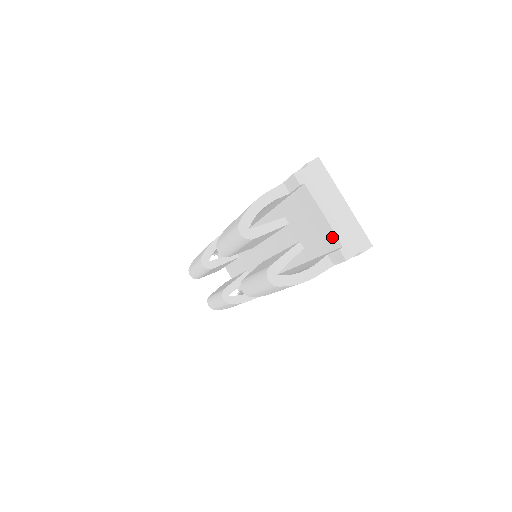
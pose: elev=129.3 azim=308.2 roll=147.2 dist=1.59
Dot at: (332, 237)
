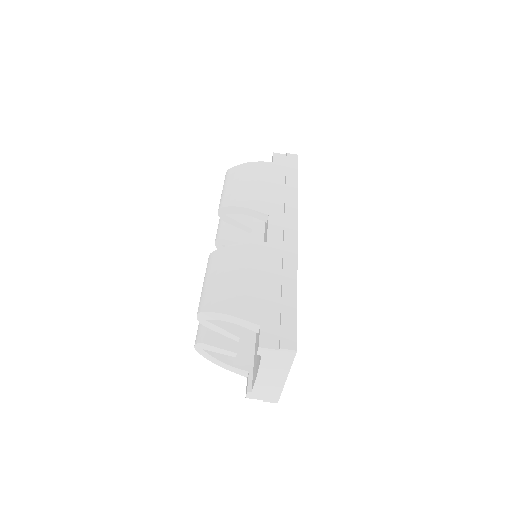
Dot at: (254, 380)
